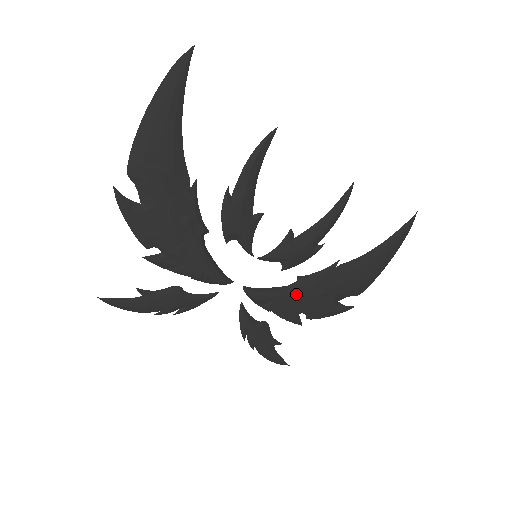
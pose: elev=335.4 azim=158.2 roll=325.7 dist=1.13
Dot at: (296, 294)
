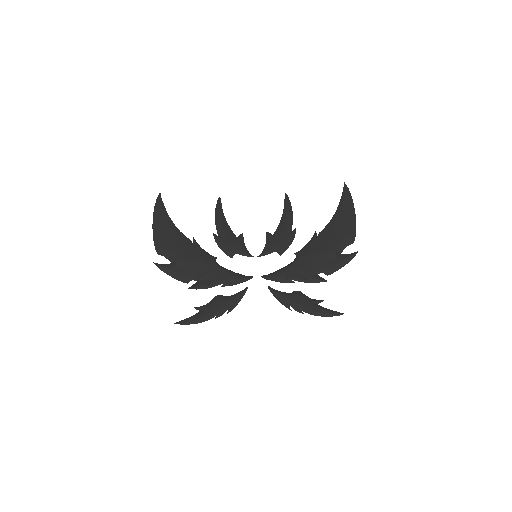
Dot at: (301, 262)
